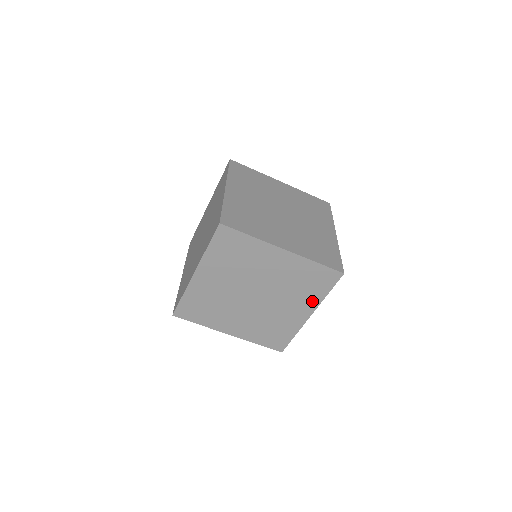
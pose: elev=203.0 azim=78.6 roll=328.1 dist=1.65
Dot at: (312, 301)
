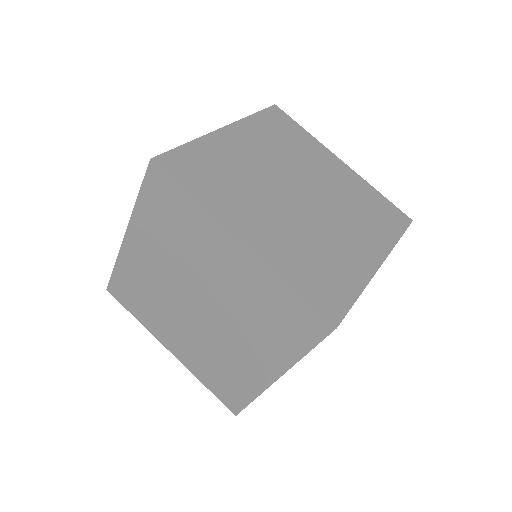
Dot at: (281, 354)
